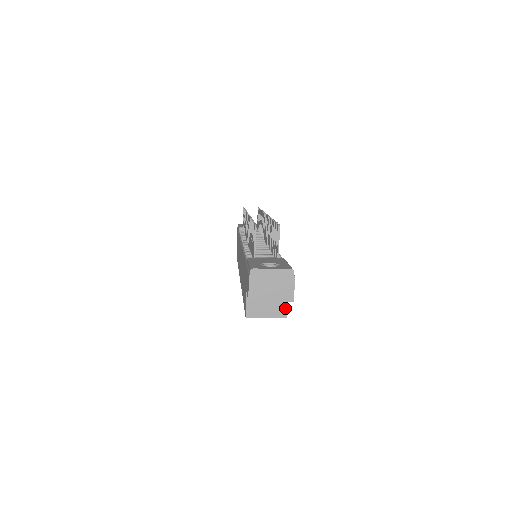
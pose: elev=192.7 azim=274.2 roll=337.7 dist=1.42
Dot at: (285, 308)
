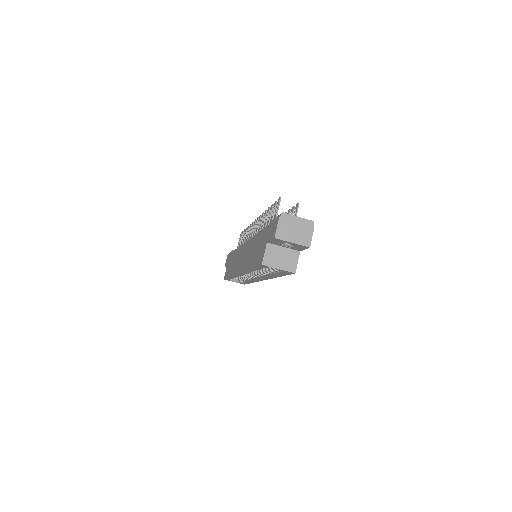
Dot at: (295, 264)
